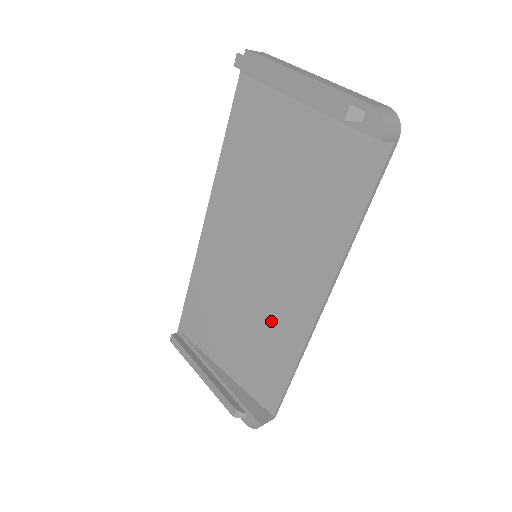
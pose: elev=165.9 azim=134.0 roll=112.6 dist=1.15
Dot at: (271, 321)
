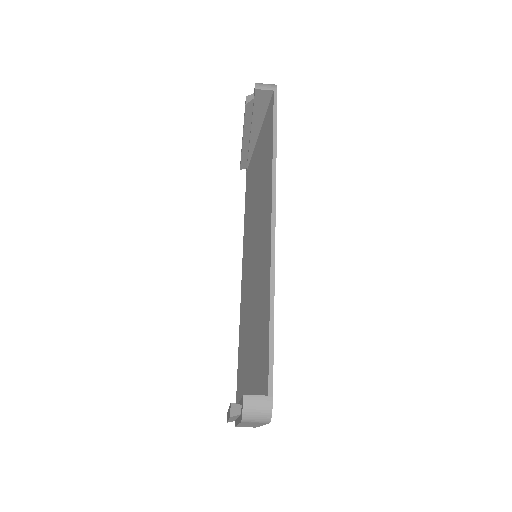
Dot at: (260, 288)
